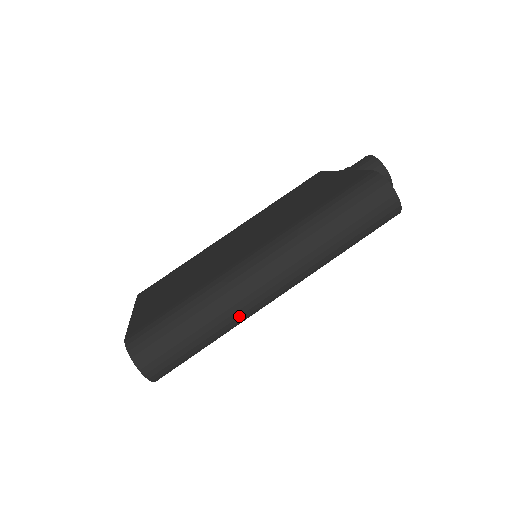
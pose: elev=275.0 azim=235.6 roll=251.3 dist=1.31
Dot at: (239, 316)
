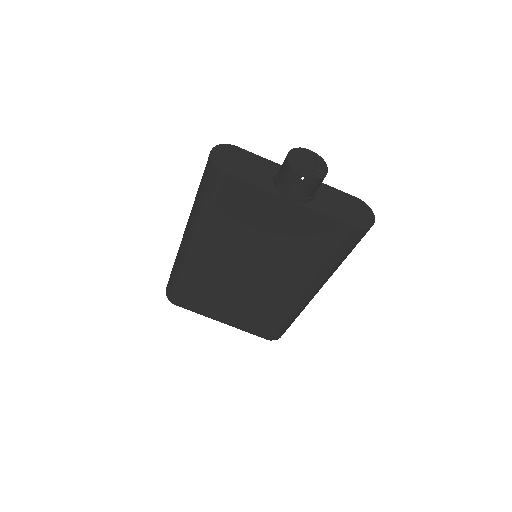
Dot at: occluded
